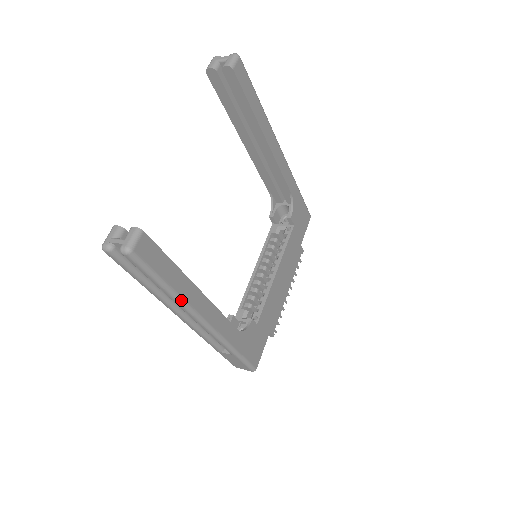
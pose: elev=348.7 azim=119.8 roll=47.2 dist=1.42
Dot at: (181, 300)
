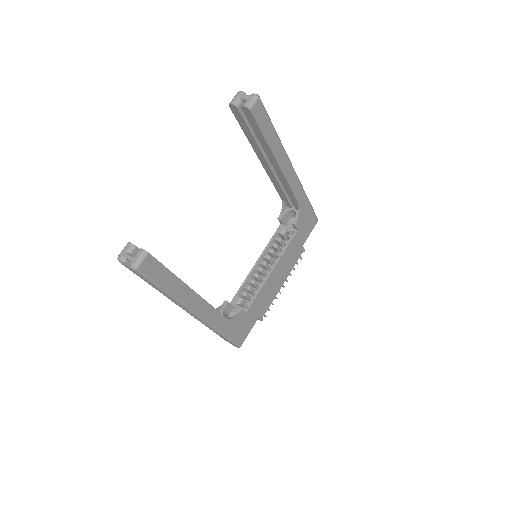
Dot at: (176, 299)
